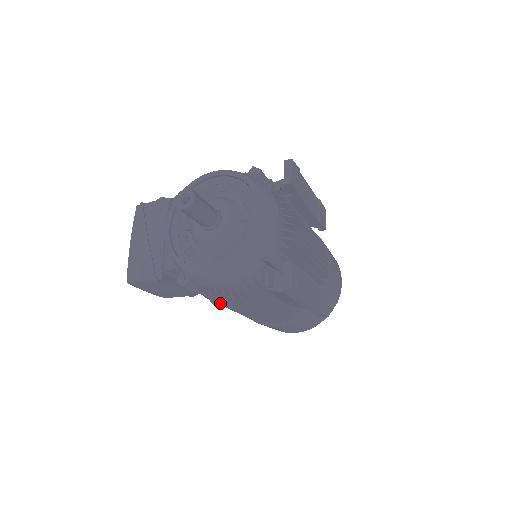
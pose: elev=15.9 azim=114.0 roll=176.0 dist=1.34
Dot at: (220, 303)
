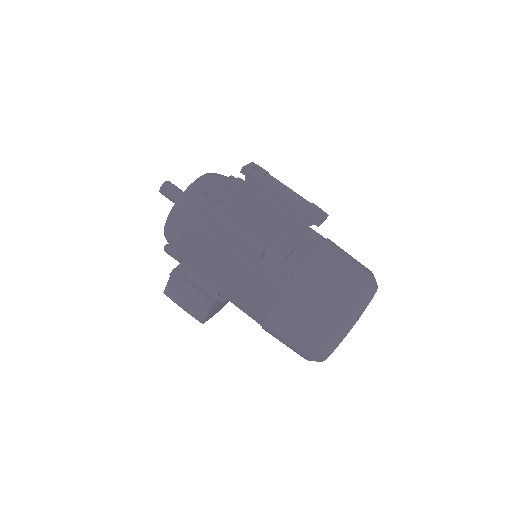
Dot at: (189, 260)
